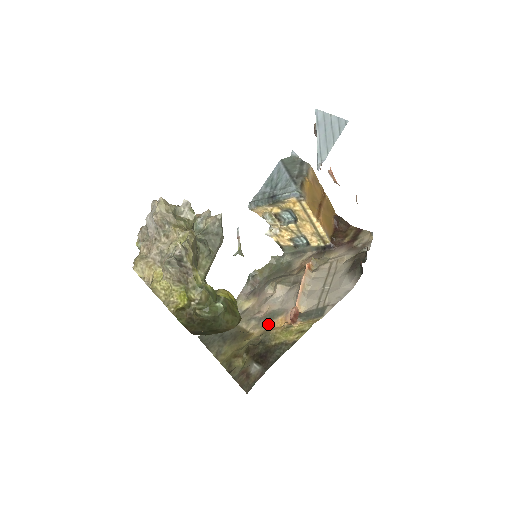
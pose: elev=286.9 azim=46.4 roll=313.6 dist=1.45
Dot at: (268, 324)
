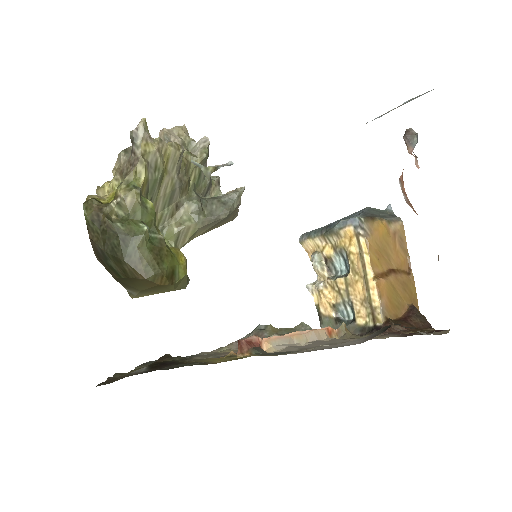
Dot at: occluded
